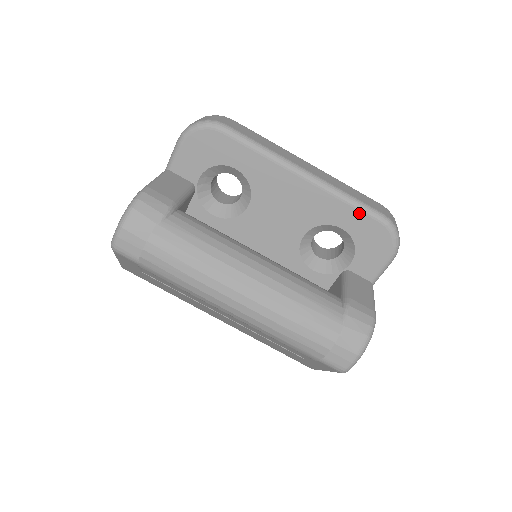
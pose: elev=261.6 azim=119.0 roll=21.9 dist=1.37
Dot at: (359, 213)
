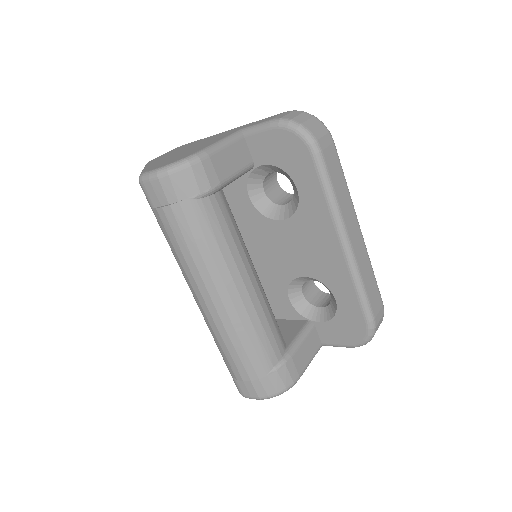
Dot at: (358, 304)
